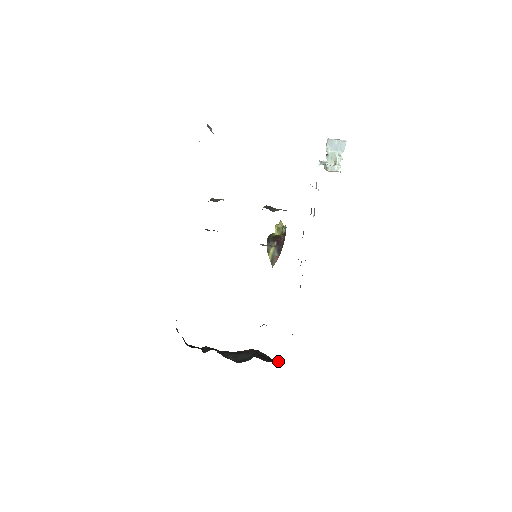
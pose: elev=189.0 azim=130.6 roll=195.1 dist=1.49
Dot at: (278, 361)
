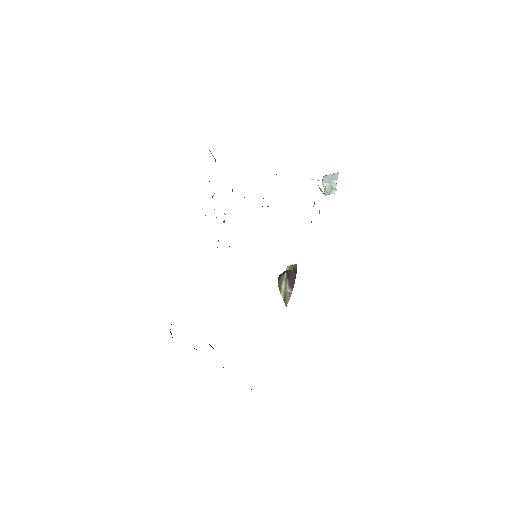
Dot at: occluded
